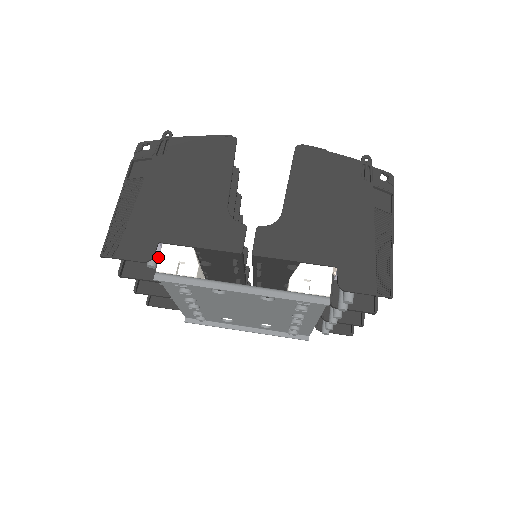
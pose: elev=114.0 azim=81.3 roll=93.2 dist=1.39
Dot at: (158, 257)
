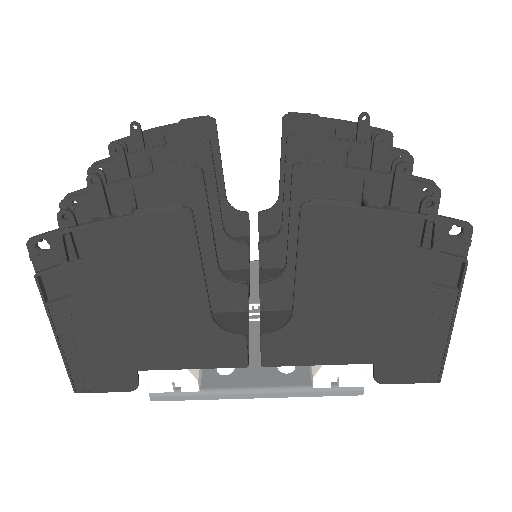
Dot at: occluded
